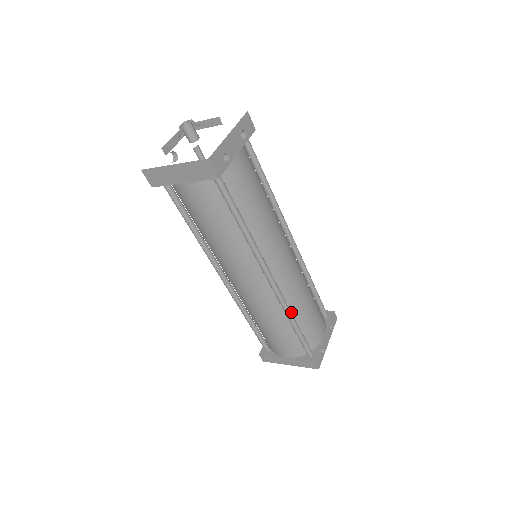
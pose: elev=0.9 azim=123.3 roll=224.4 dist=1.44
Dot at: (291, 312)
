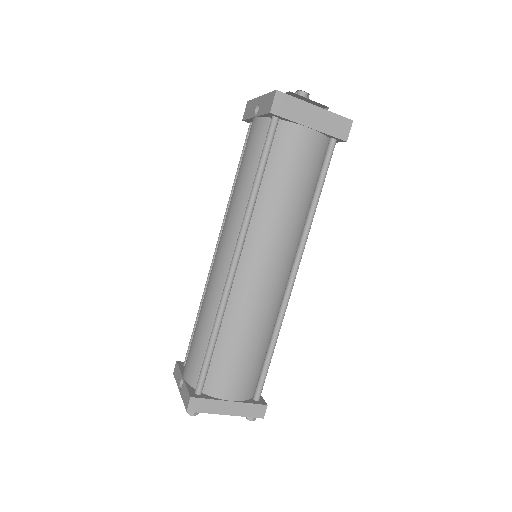
Dot at: (279, 326)
